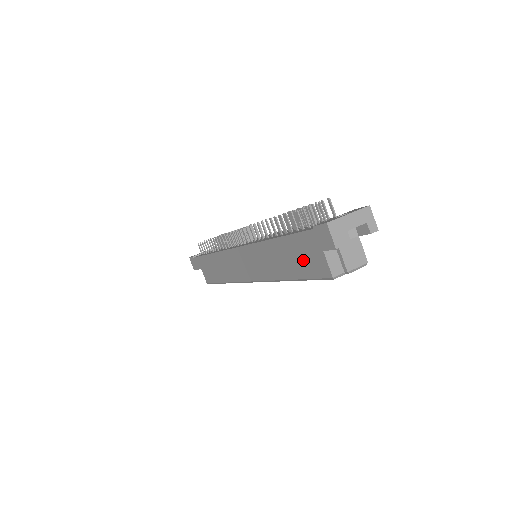
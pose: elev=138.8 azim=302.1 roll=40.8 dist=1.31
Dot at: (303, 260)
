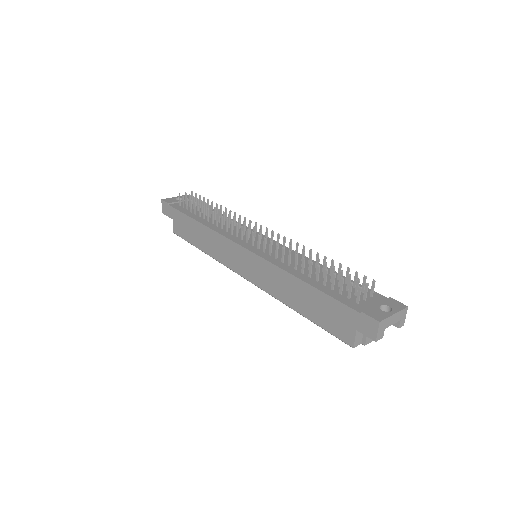
Dot at: (327, 315)
